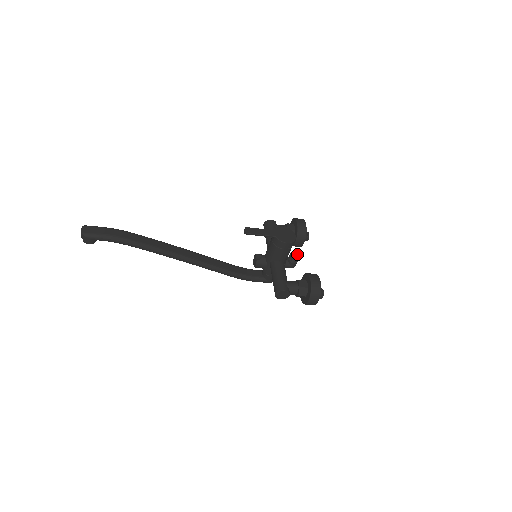
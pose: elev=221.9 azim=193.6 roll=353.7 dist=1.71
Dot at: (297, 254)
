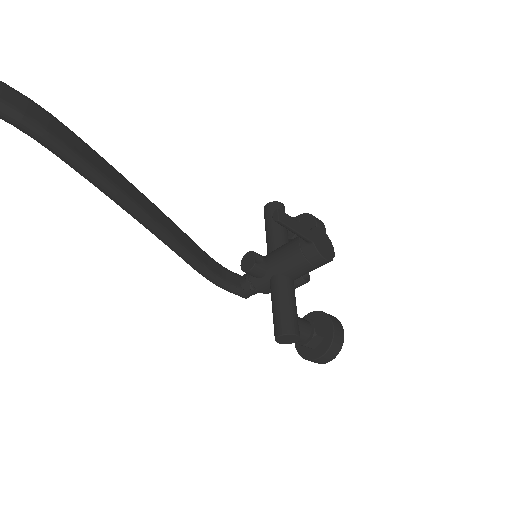
Dot at: (308, 273)
